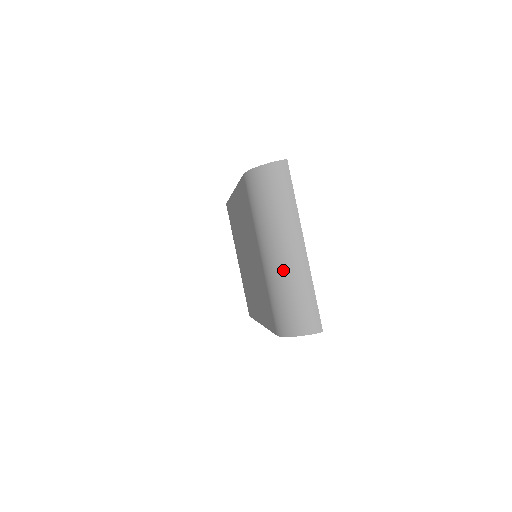
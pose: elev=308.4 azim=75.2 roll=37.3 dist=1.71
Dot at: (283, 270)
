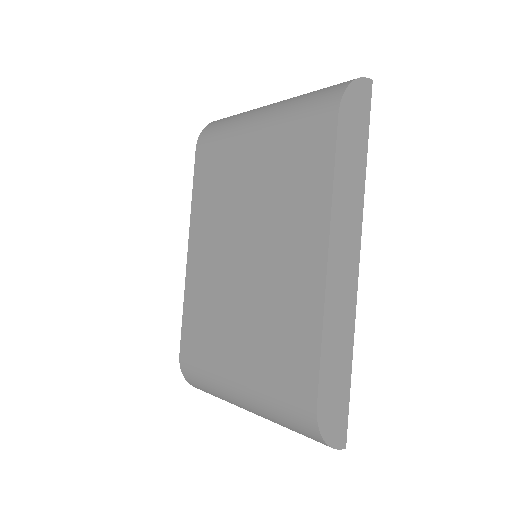
Dot at: (286, 100)
